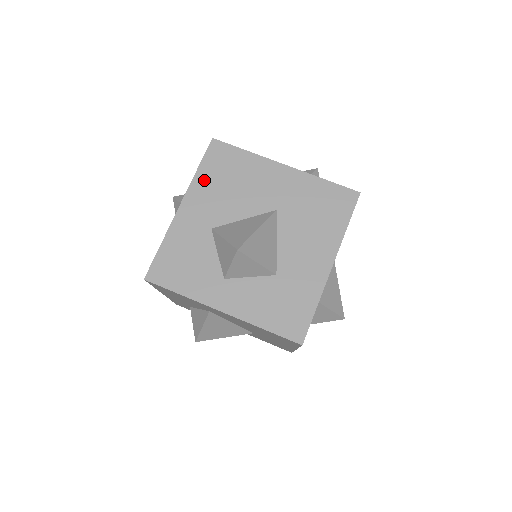
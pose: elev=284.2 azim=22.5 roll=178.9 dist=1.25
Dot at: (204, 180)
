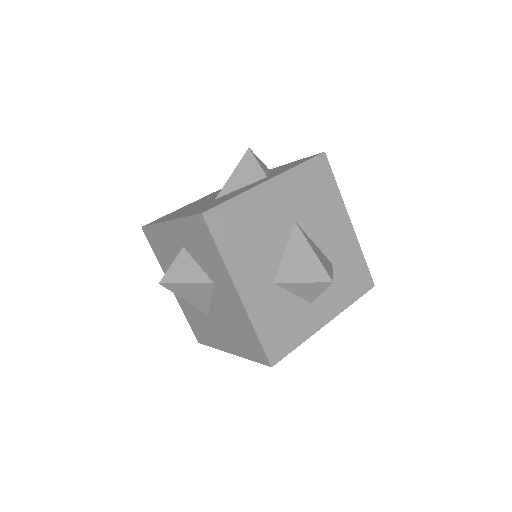
Dot at: (233, 255)
